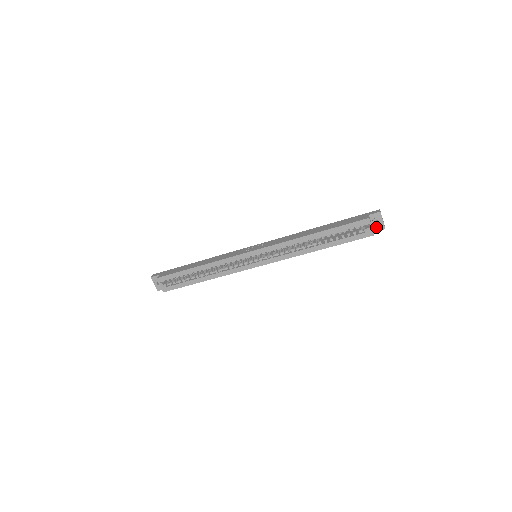
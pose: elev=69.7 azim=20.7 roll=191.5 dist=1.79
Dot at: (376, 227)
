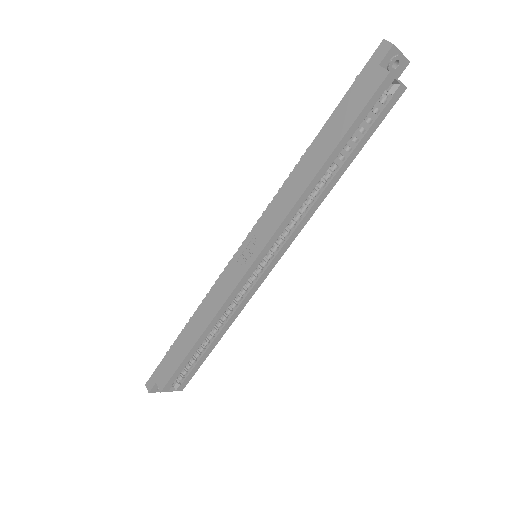
Dot at: (396, 72)
